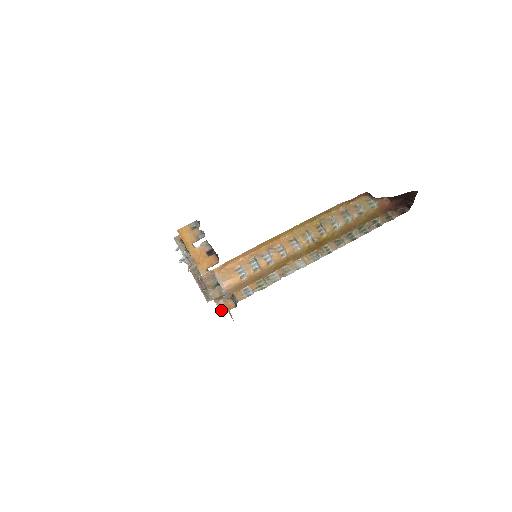
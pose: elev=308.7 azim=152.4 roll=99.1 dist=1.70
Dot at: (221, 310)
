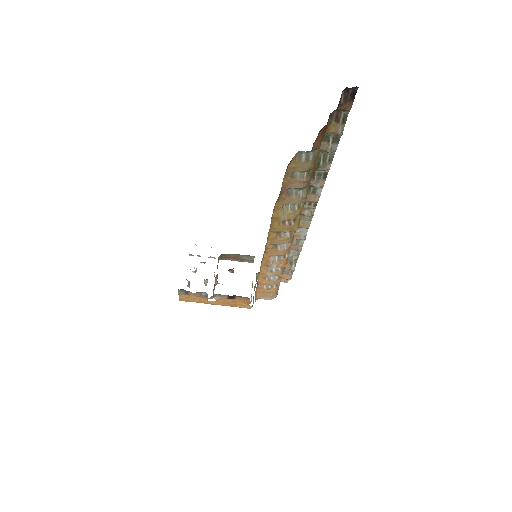
Dot at: occluded
